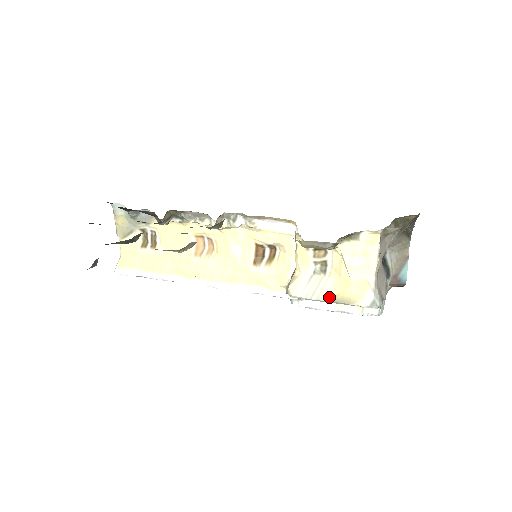
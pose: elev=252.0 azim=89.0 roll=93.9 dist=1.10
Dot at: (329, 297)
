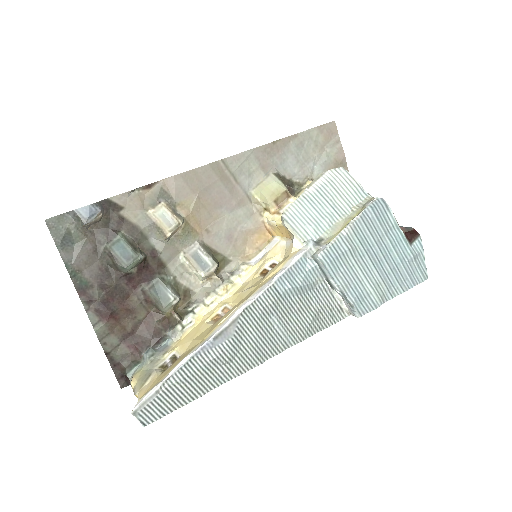
Dot at: (307, 190)
